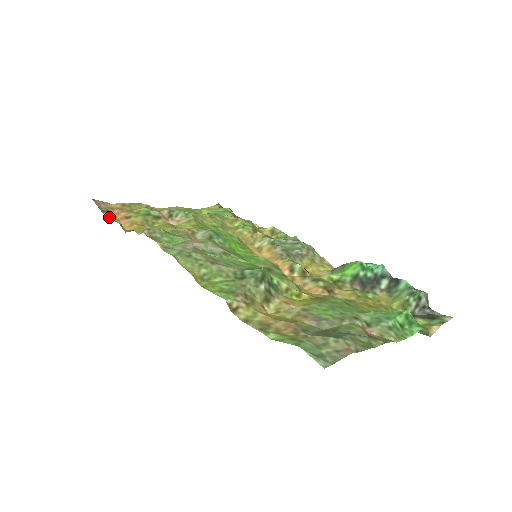
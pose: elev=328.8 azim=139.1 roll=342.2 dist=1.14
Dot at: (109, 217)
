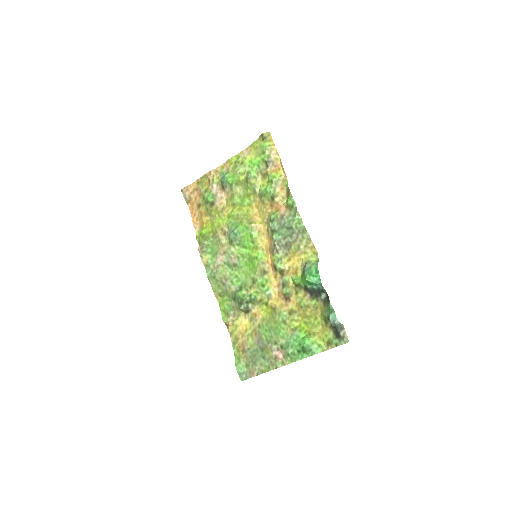
Dot at: (191, 208)
